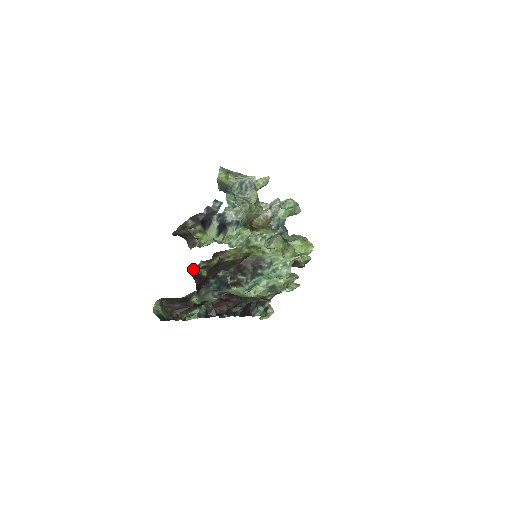
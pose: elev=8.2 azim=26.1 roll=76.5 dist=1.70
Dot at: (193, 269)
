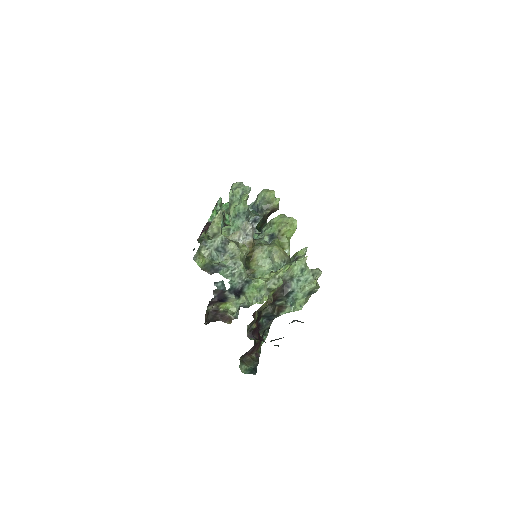
Dot at: occluded
